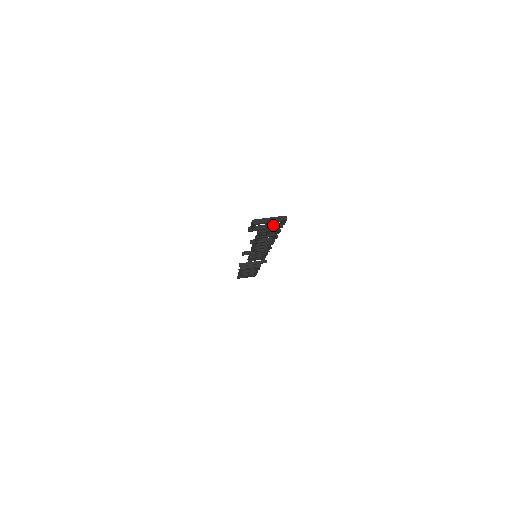
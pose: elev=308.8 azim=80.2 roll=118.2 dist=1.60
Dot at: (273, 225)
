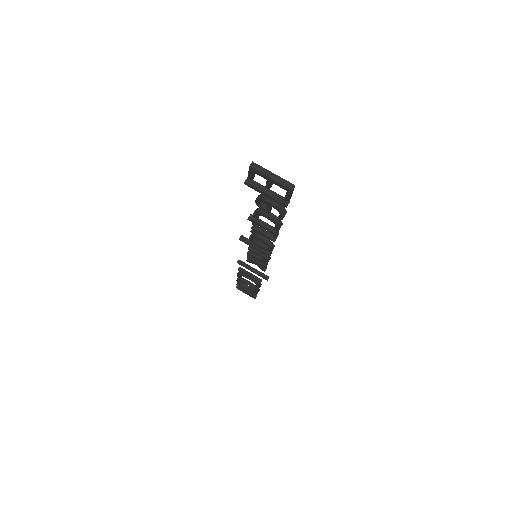
Dot at: (277, 195)
